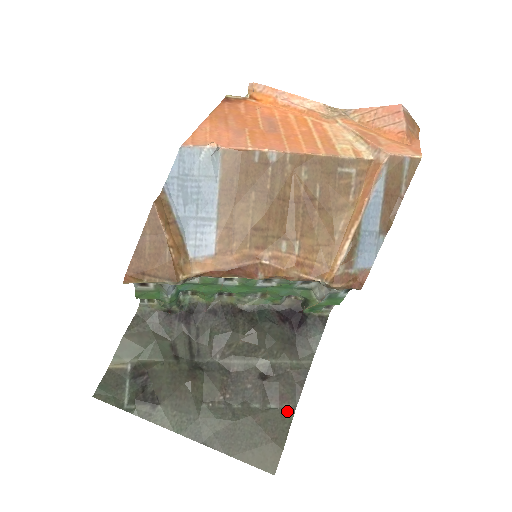
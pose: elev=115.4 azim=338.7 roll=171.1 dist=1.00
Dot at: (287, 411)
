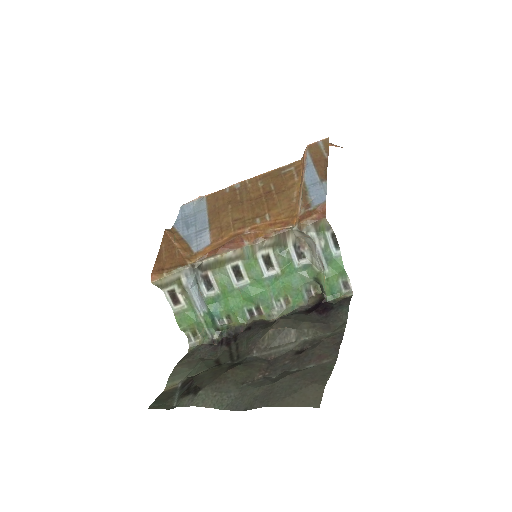
Dot at: (327, 364)
